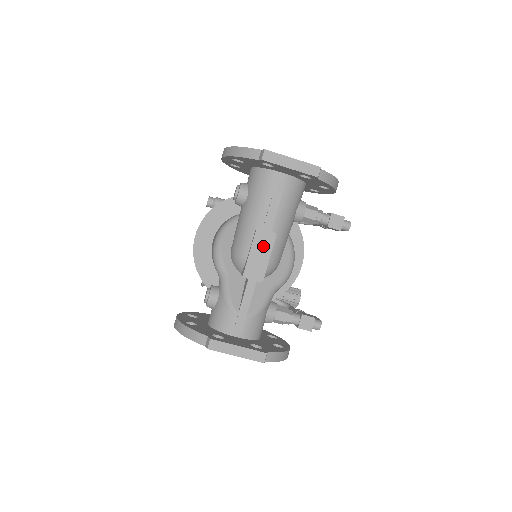
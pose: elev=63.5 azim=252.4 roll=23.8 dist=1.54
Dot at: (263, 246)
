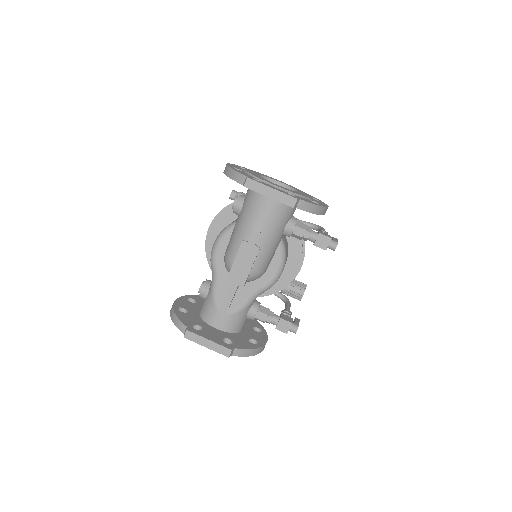
Dot at: (247, 257)
